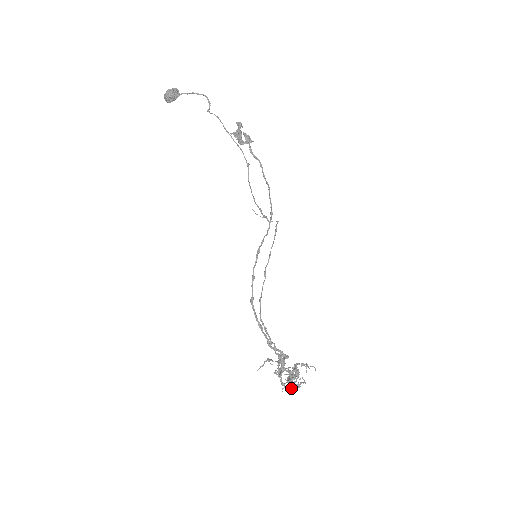
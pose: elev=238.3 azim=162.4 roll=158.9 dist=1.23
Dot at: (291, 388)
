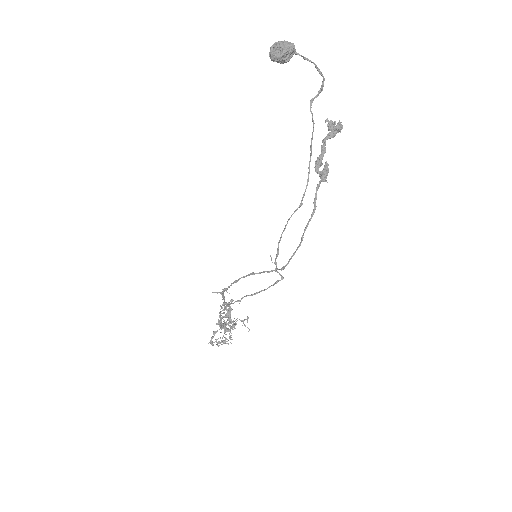
Dot at: (217, 343)
